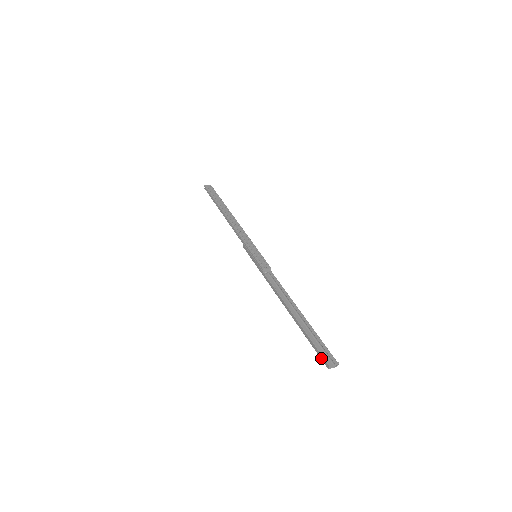
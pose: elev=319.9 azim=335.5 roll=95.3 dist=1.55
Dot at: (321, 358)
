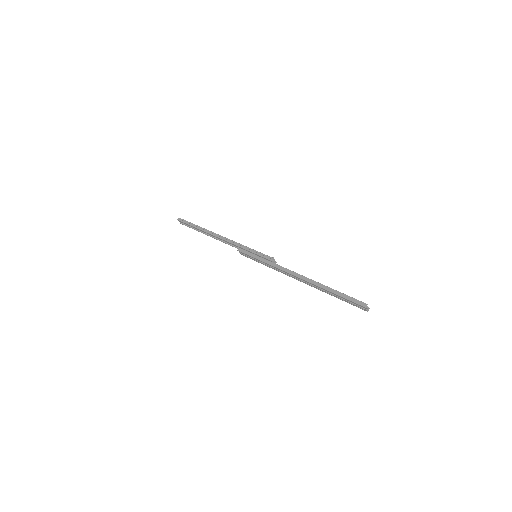
Dot at: (356, 302)
